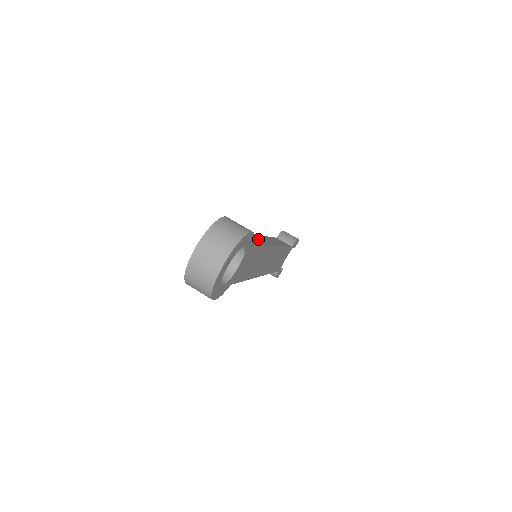
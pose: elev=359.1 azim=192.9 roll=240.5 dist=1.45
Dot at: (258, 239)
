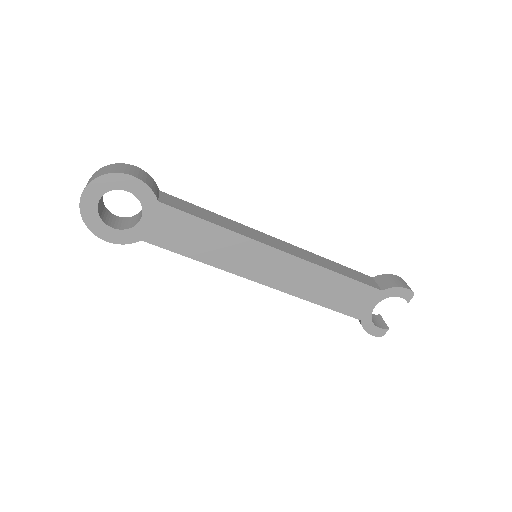
Dot at: (238, 227)
